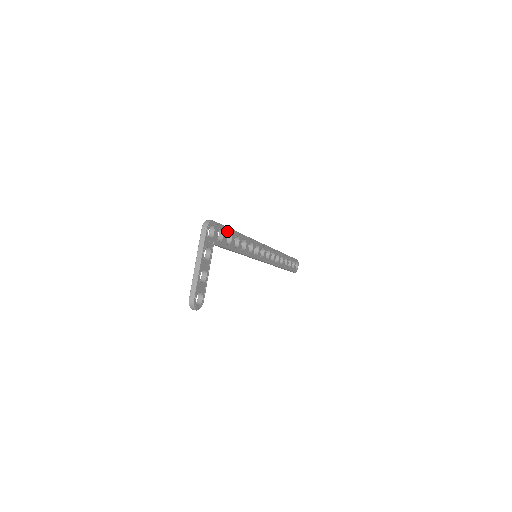
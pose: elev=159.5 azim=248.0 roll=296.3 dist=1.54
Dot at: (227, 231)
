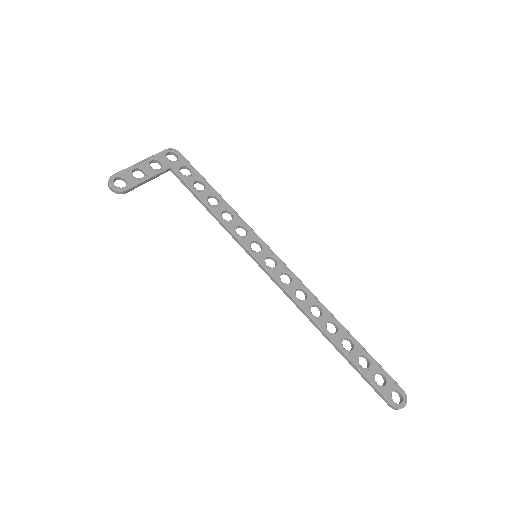
Dot at: (200, 178)
